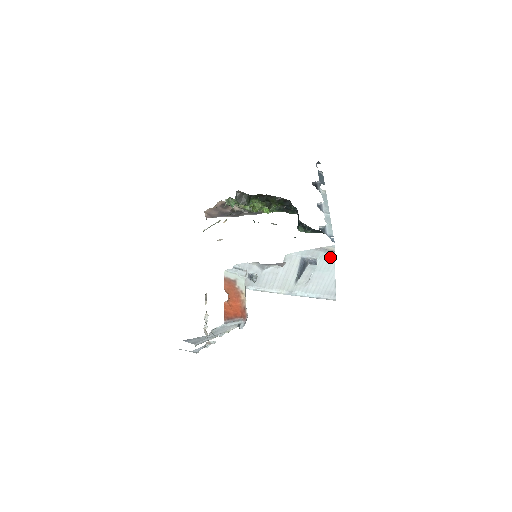
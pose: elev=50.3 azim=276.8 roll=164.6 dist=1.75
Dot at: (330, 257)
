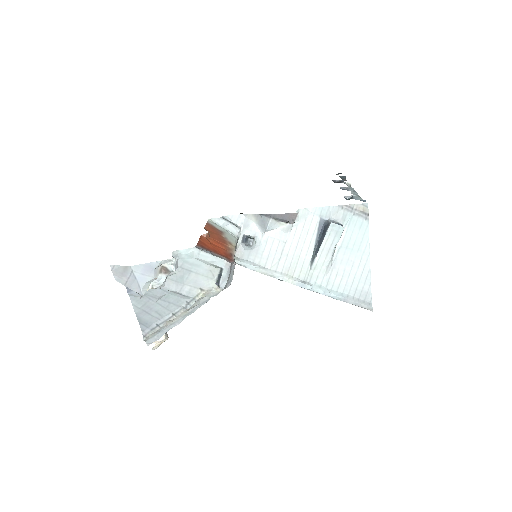
Dot at: (361, 225)
